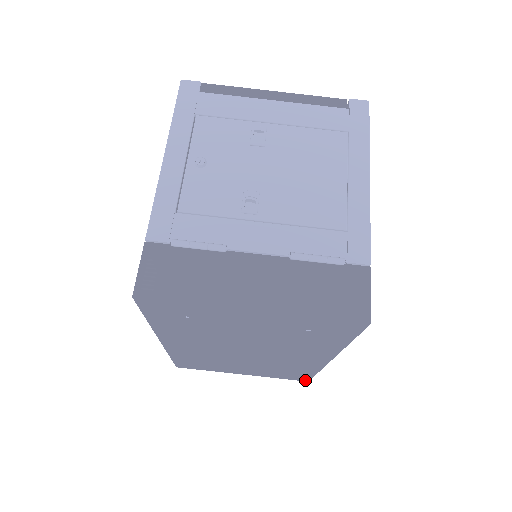
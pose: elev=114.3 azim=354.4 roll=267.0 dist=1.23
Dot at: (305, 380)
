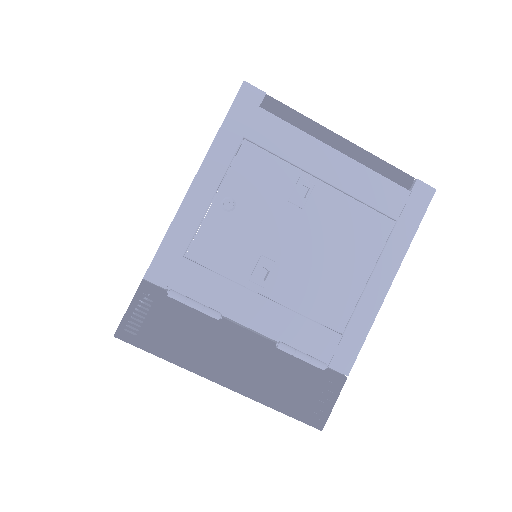
Dot at: occluded
